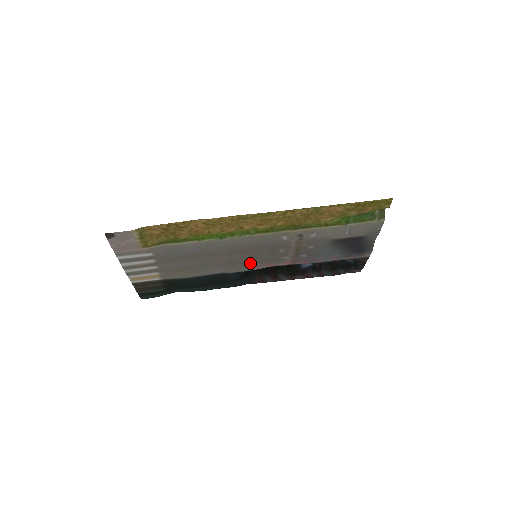
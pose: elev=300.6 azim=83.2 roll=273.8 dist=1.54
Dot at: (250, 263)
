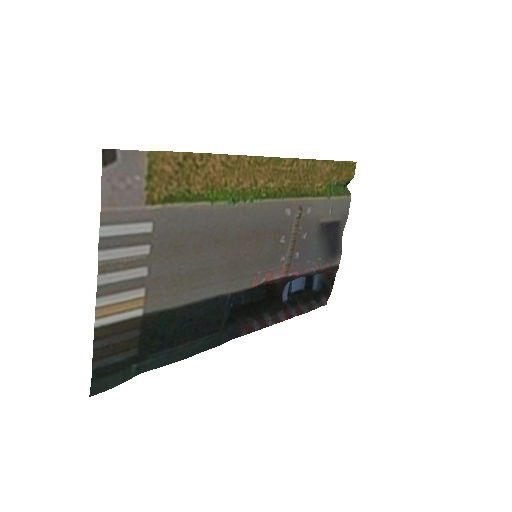
Dot at: (251, 269)
